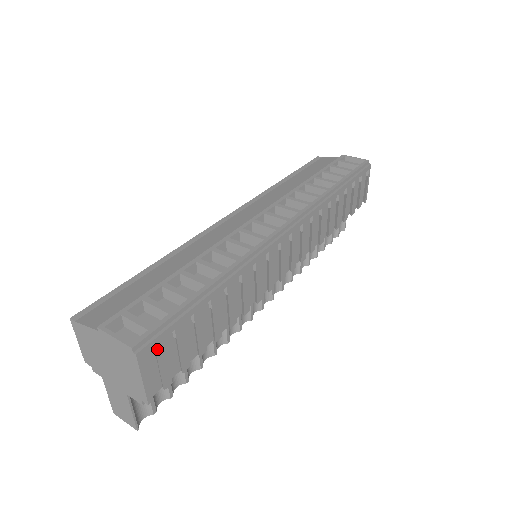
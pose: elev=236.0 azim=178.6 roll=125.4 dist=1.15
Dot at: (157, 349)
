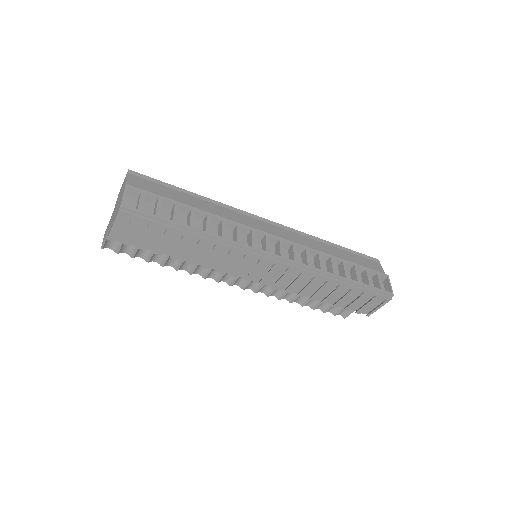
Dot at: (132, 221)
